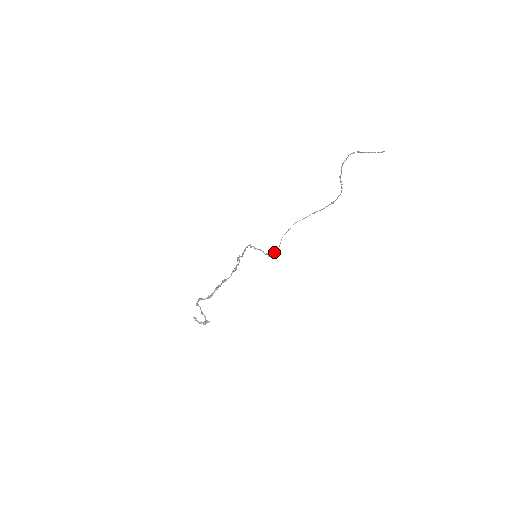
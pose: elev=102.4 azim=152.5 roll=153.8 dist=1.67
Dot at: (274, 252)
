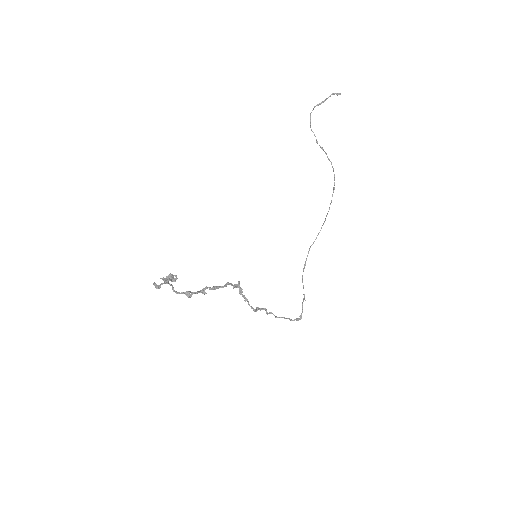
Dot at: (302, 307)
